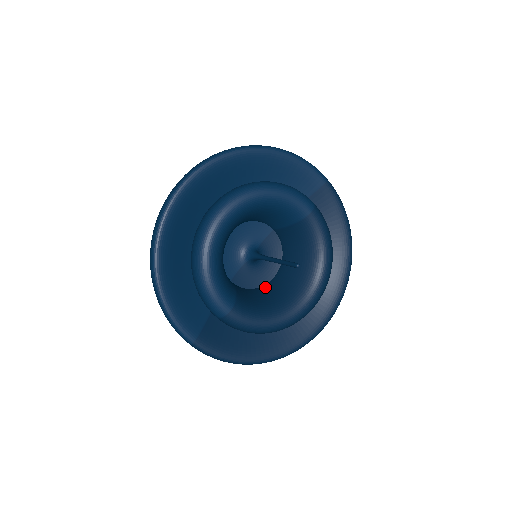
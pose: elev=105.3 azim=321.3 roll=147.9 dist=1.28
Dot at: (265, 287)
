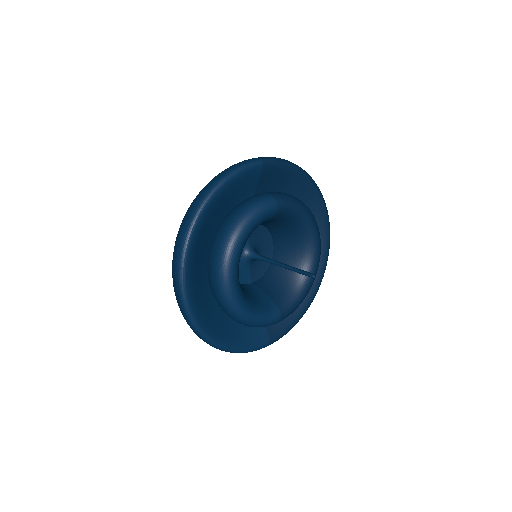
Dot at: occluded
